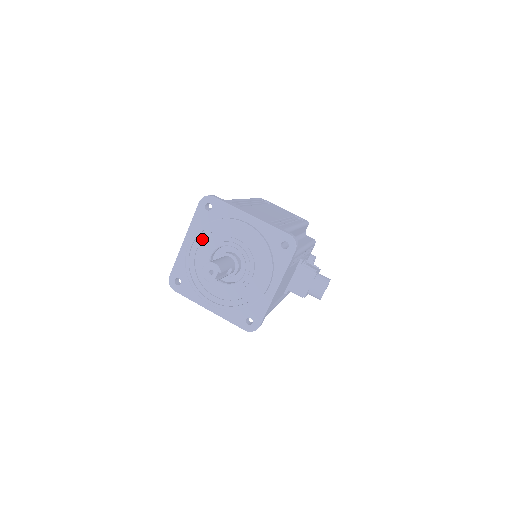
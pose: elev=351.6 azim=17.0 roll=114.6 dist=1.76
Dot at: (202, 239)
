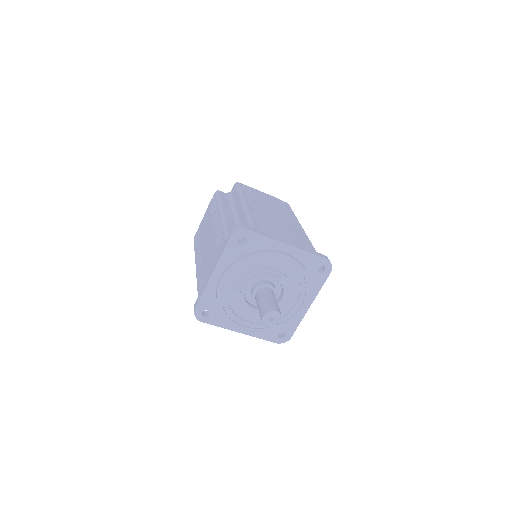
Dot at: (236, 273)
